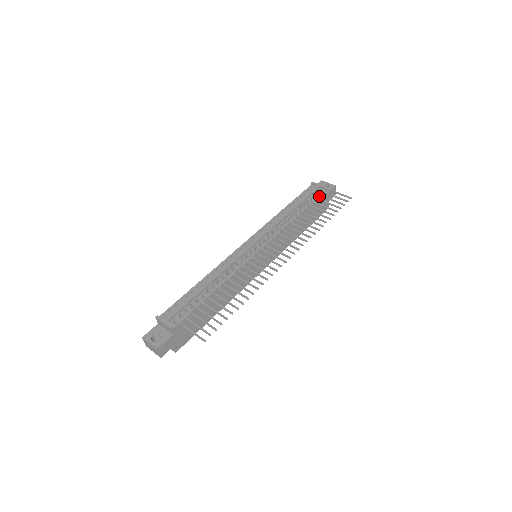
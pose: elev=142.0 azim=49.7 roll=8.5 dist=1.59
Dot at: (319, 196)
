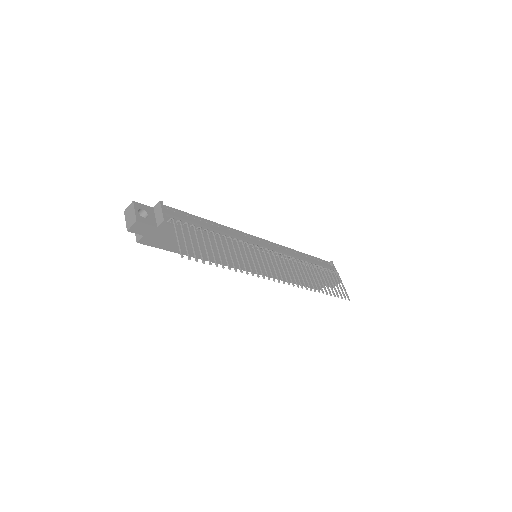
Dot at: occluded
